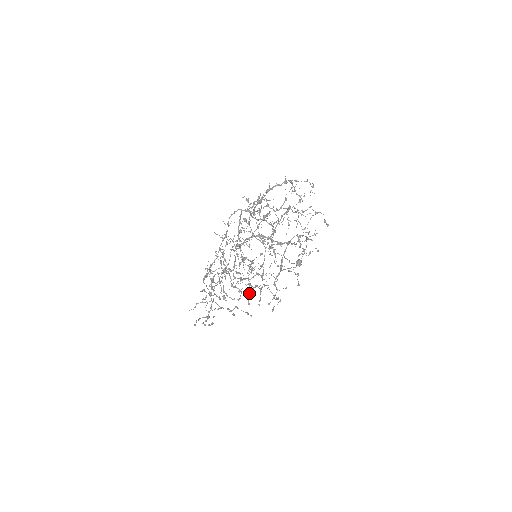
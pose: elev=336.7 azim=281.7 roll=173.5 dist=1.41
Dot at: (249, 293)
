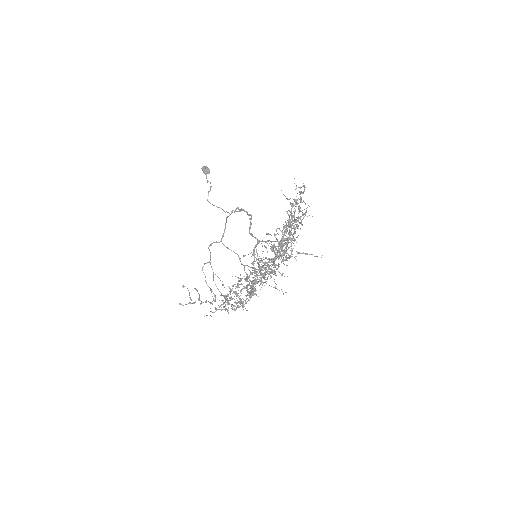
Dot at: occluded
